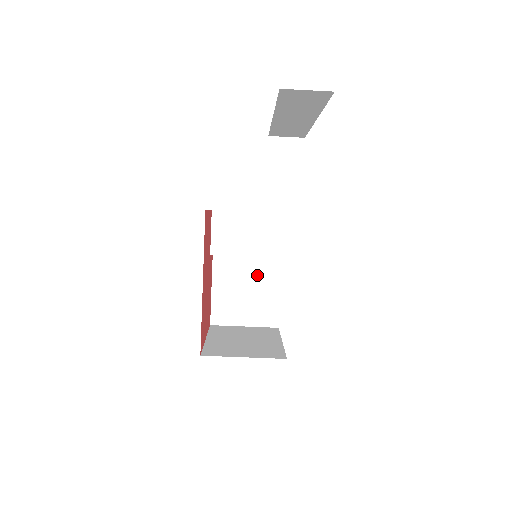
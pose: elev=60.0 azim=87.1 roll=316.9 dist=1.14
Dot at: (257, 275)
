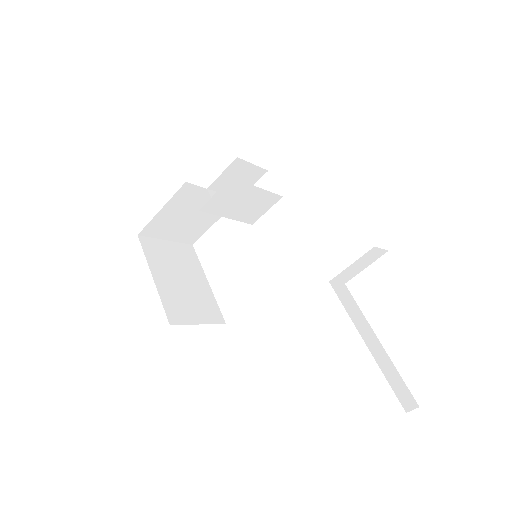
Dot at: occluded
